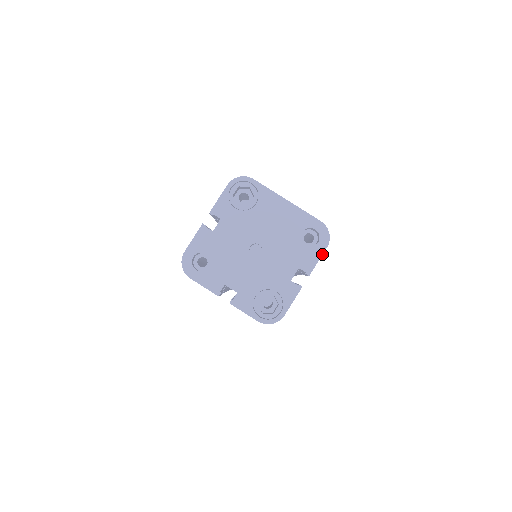
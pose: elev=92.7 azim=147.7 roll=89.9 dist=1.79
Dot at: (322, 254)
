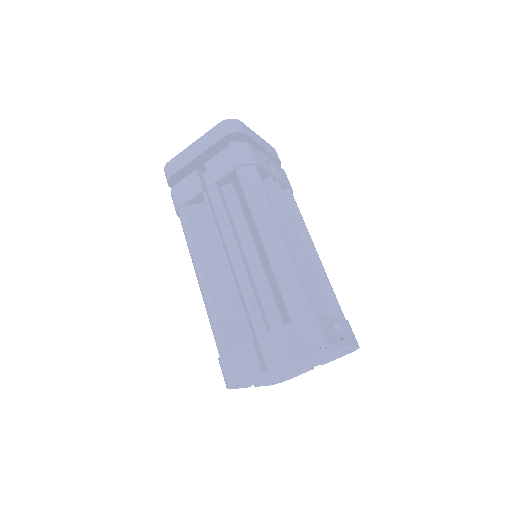
Dot at: occluded
